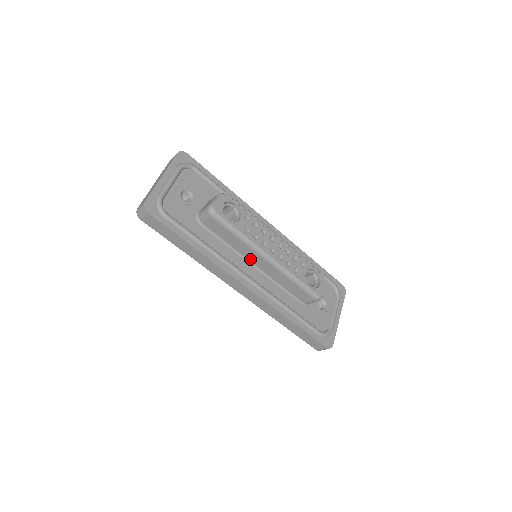
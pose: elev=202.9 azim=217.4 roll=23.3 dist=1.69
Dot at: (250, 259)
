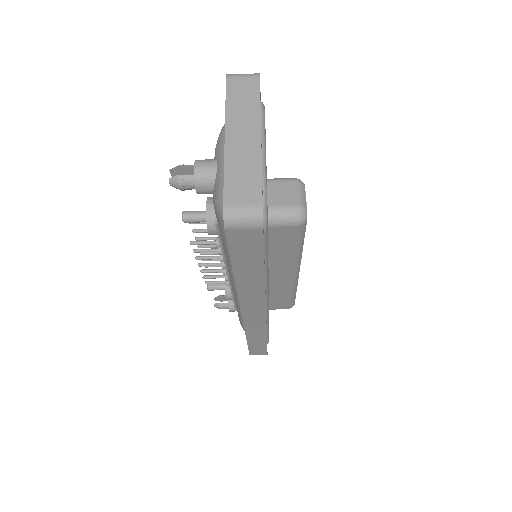
Dot at: (271, 271)
